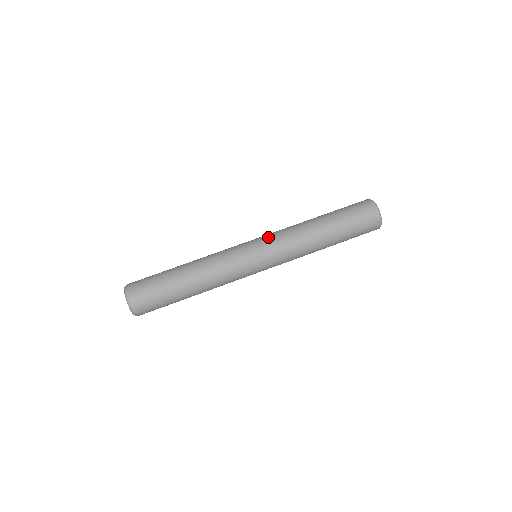
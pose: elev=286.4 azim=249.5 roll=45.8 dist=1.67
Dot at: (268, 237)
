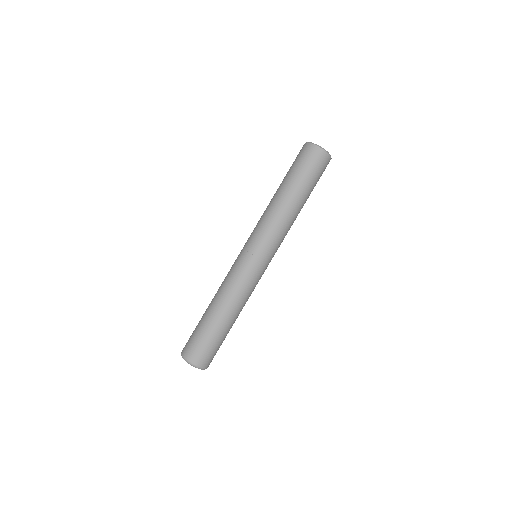
Dot at: (250, 235)
